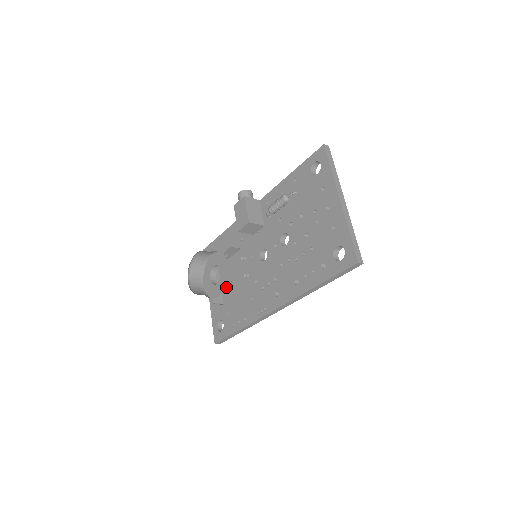
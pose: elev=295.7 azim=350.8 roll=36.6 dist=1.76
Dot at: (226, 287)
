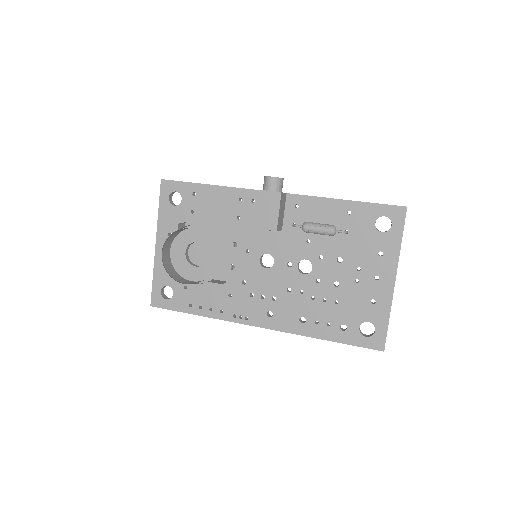
Dot at: (191, 256)
